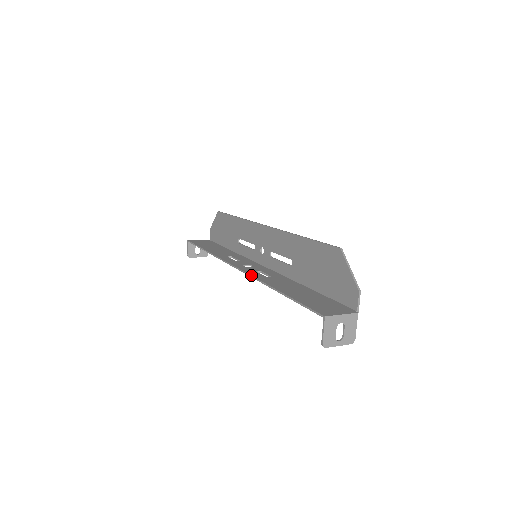
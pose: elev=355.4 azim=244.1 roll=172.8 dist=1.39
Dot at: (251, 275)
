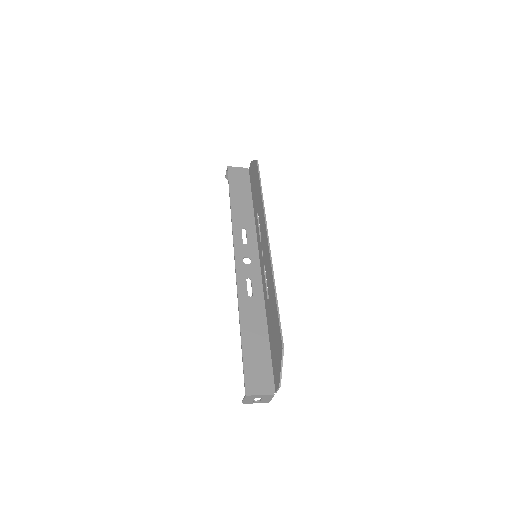
Dot at: (237, 288)
